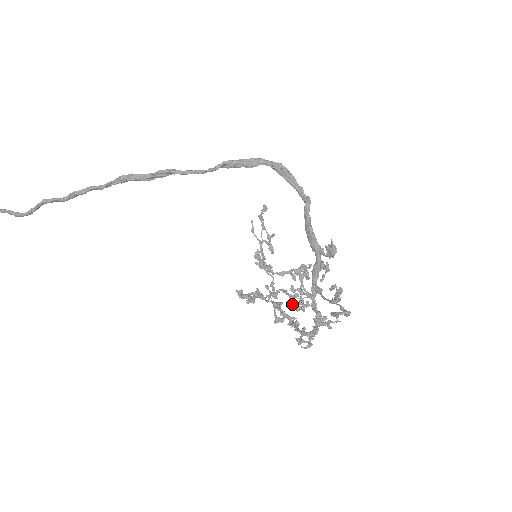
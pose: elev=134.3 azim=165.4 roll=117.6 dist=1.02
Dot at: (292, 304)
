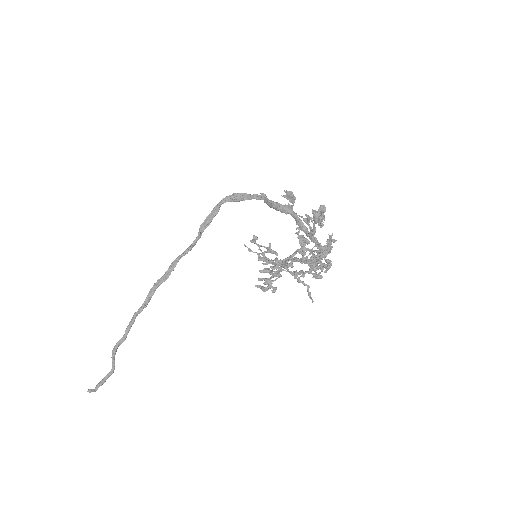
Dot at: (311, 267)
